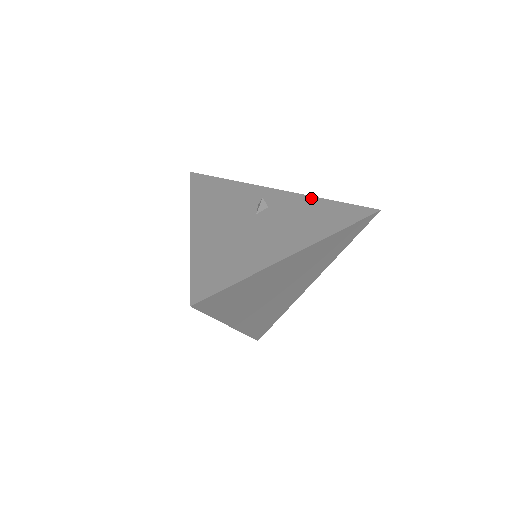
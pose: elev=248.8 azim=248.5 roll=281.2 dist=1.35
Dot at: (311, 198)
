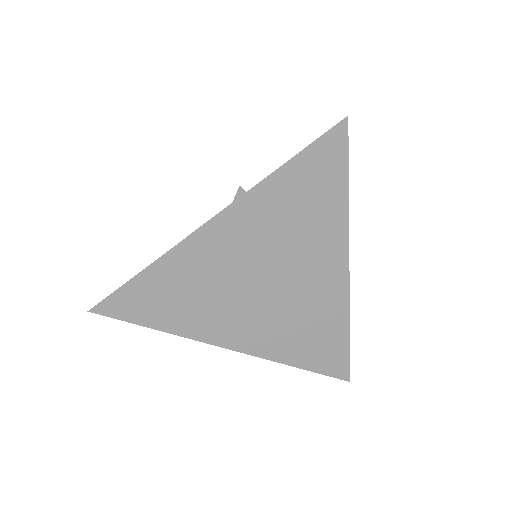
Dot at: occluded
